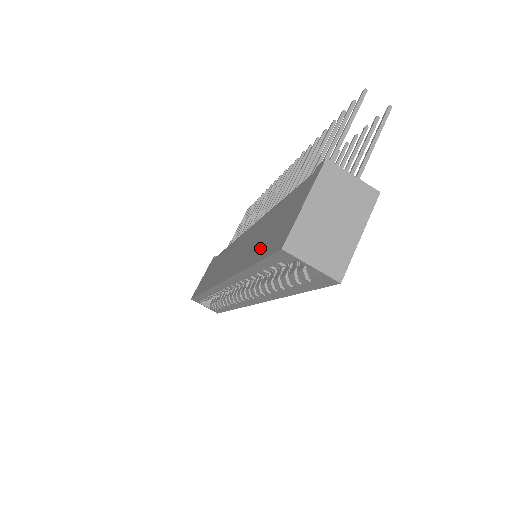
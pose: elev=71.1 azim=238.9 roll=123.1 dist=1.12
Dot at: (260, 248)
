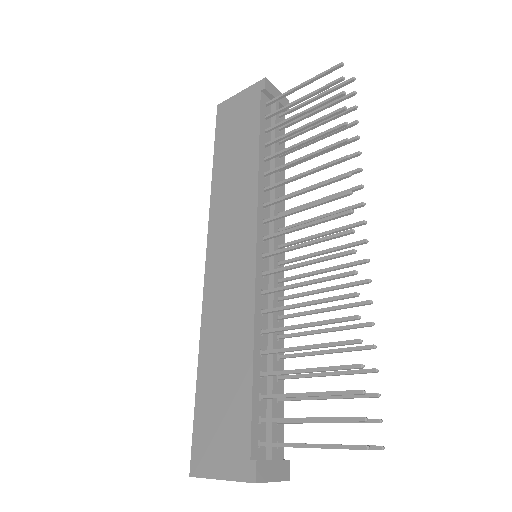
Dot at: (208, 392)
